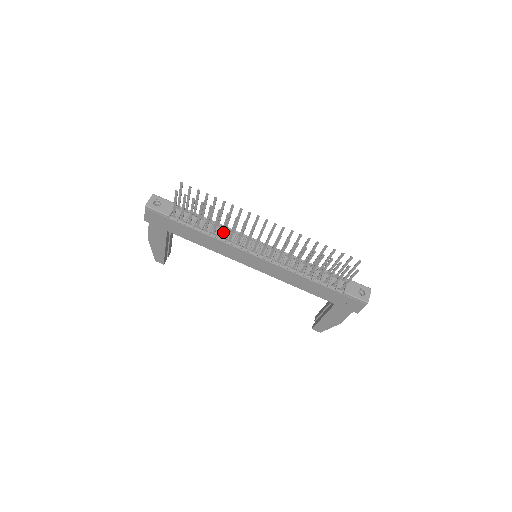
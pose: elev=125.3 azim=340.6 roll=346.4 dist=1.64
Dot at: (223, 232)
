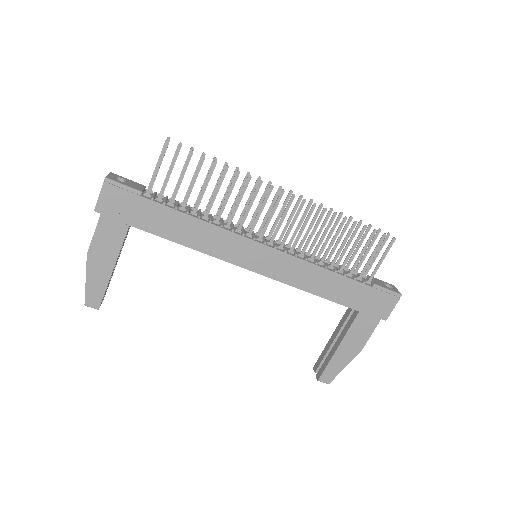
Dot at: (221, 211)
